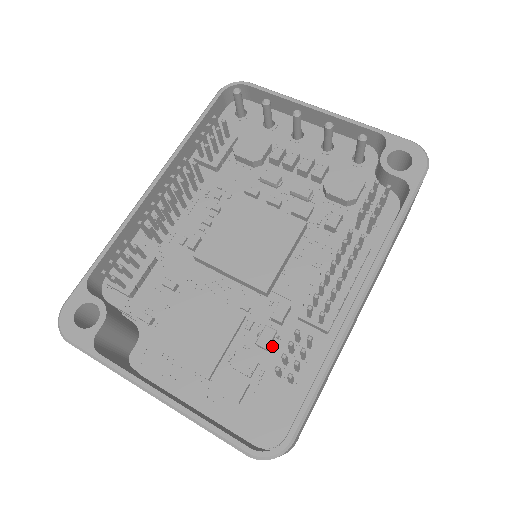
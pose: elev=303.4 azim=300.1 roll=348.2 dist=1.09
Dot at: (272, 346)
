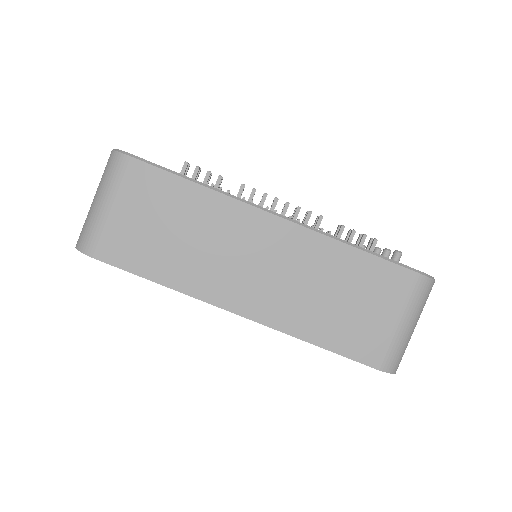
Dot at: occluded
